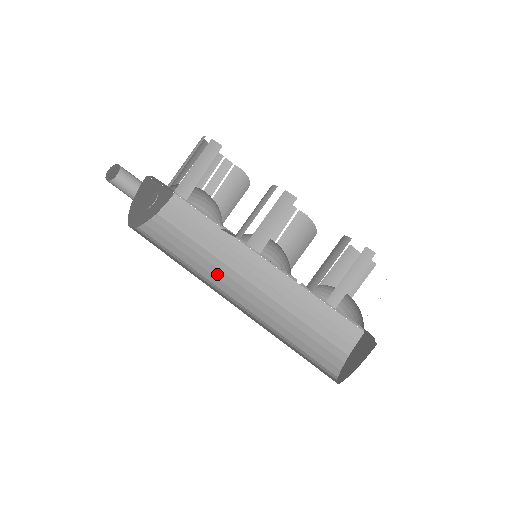
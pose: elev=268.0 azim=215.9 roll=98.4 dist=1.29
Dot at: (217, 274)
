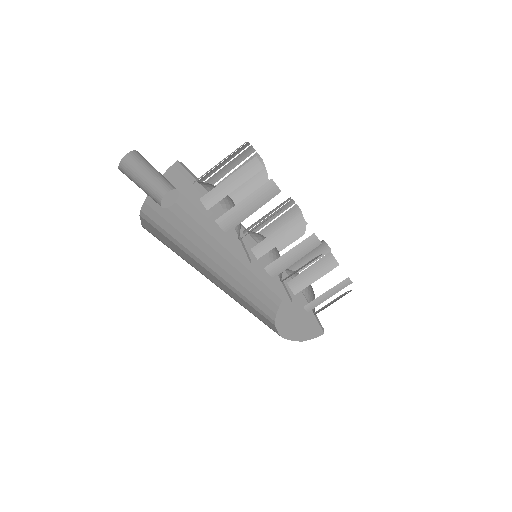
Dot at: (207, 251)
